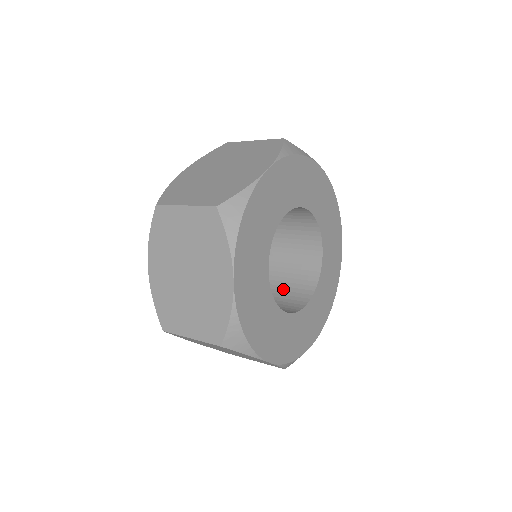
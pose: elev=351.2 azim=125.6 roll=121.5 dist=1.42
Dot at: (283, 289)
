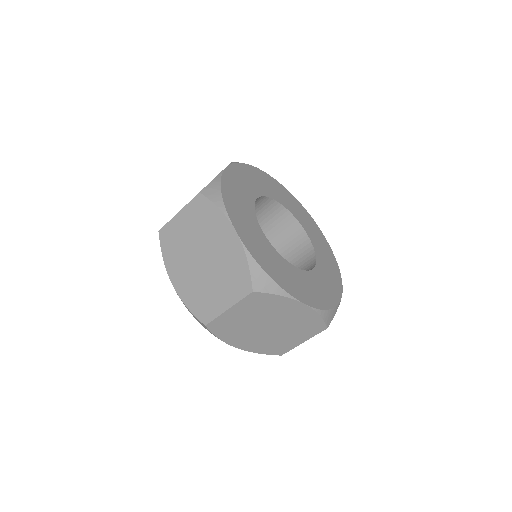
Dot at: occluded
